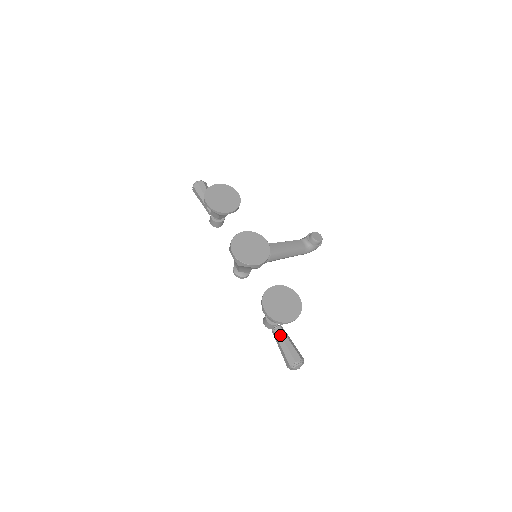
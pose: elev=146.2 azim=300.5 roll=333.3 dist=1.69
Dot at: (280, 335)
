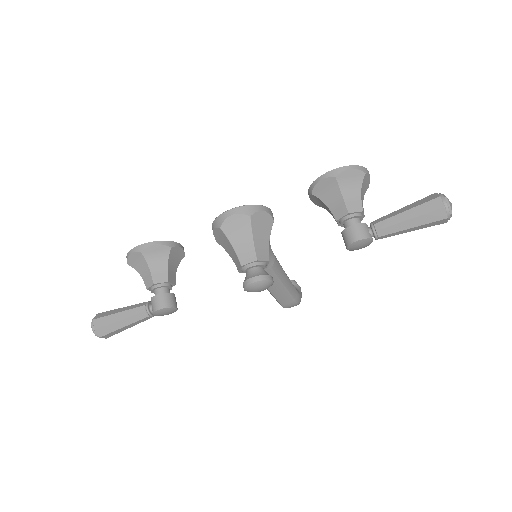
Dot at: (385, 216)
